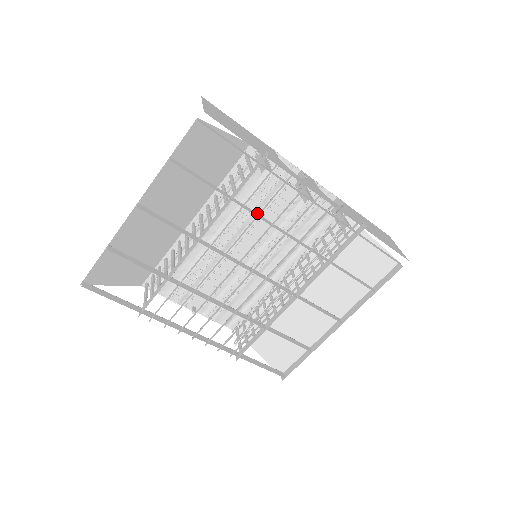
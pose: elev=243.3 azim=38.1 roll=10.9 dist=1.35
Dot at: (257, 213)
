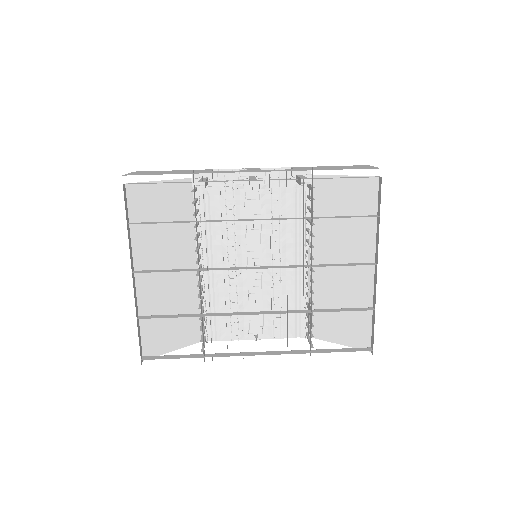
Dot at: (240, 225)
